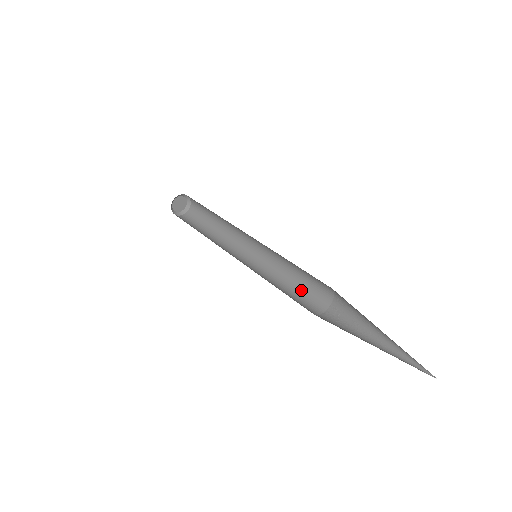
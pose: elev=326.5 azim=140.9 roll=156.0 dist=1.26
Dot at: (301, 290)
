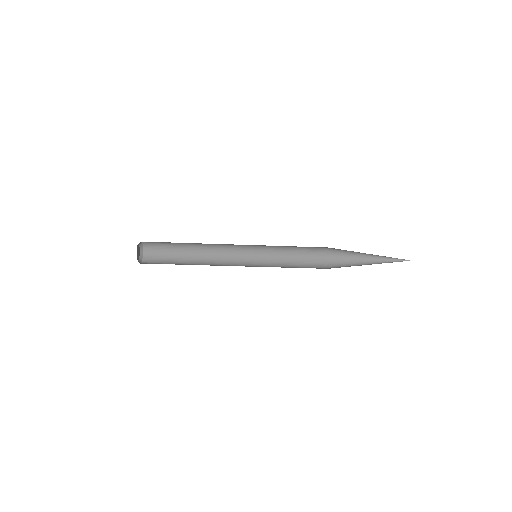
Dot at: (300, 263)
